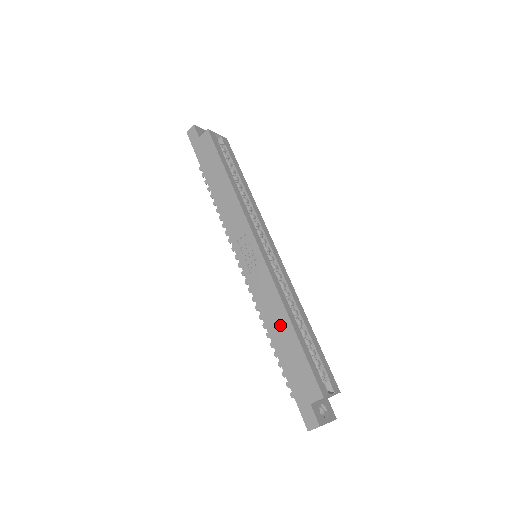
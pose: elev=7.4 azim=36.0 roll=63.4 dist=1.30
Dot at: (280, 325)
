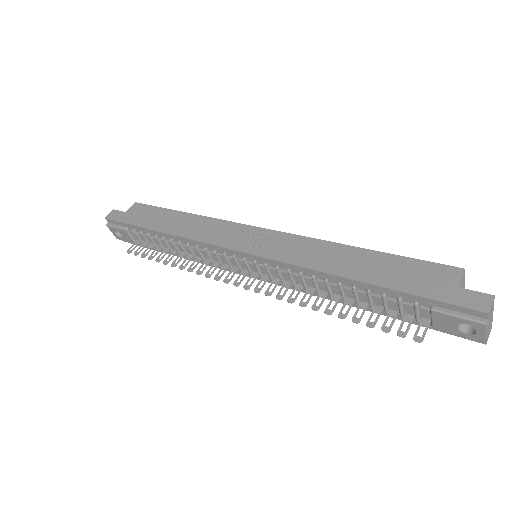
Dot at: (345, 258)
